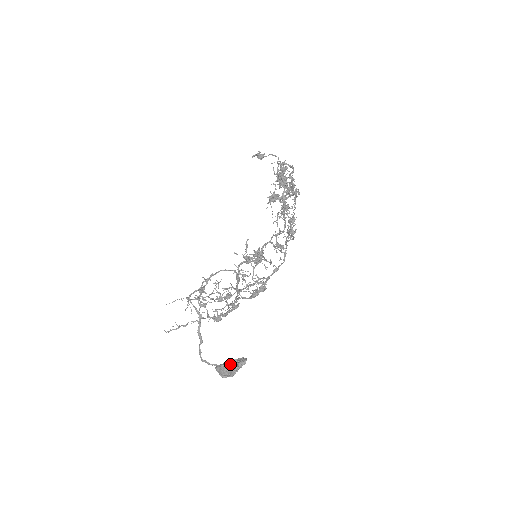
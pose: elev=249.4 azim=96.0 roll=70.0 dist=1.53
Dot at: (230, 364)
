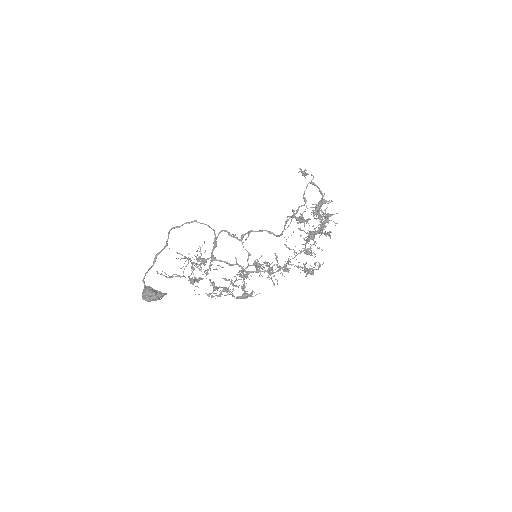
Dot at: (153, 290)
